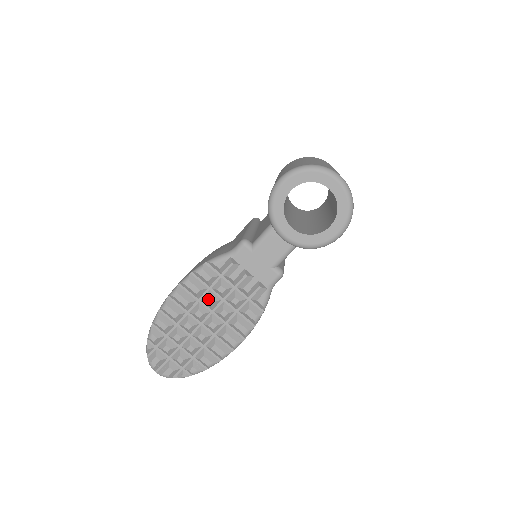
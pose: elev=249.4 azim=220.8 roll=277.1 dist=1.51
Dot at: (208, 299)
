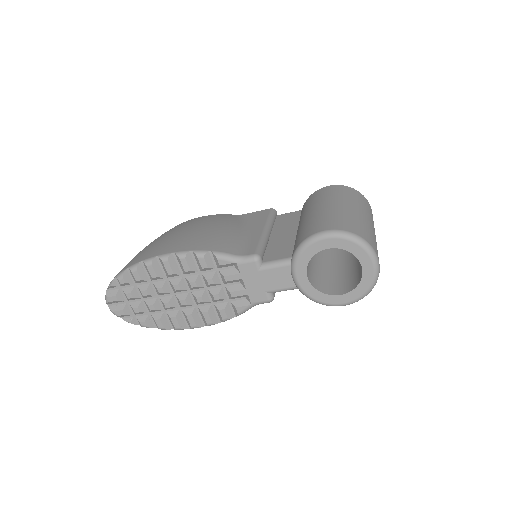
Dot at: (193, 281)
